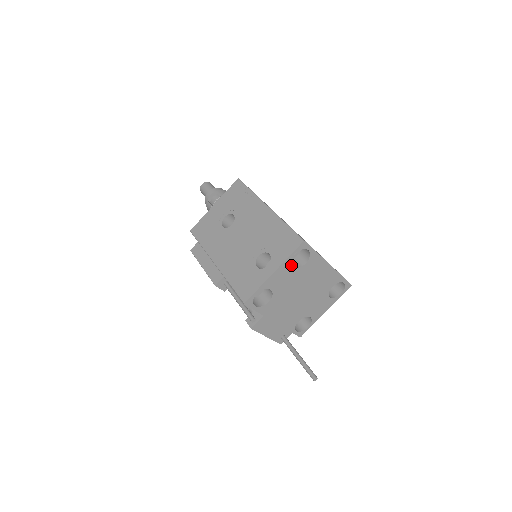
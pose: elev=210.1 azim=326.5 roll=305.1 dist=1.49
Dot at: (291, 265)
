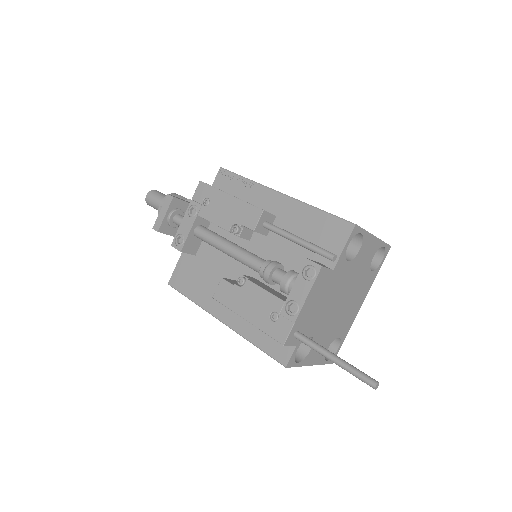
Dot at: occluded
